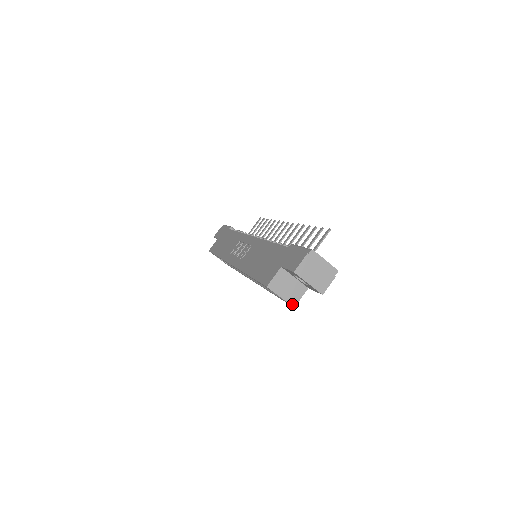
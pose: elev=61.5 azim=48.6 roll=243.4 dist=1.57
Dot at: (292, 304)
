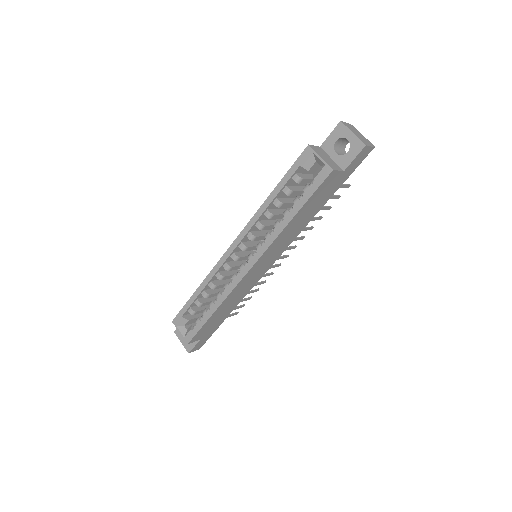
Dot at: (331, 167)
